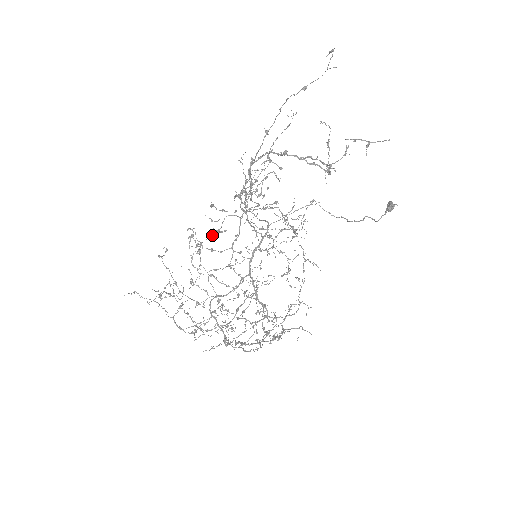
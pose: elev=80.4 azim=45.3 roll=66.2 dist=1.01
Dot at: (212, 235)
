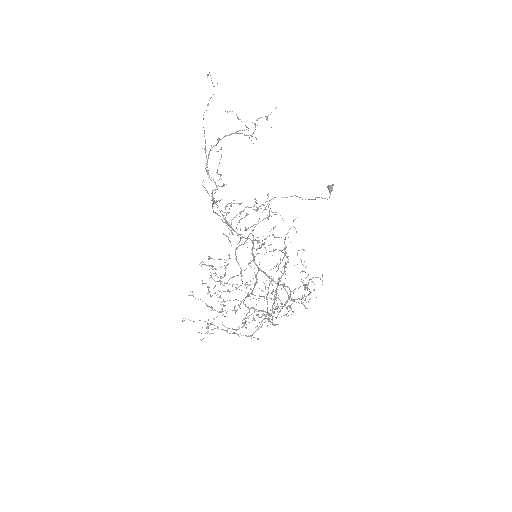
Dot at: occluded
